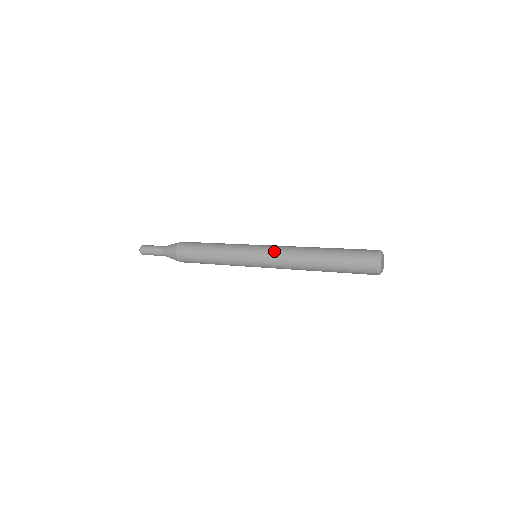
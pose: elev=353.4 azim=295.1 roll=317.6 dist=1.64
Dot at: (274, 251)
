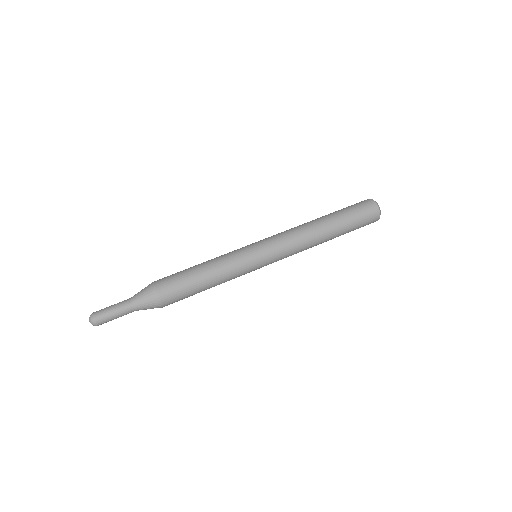
Dot at: (284, 246)
